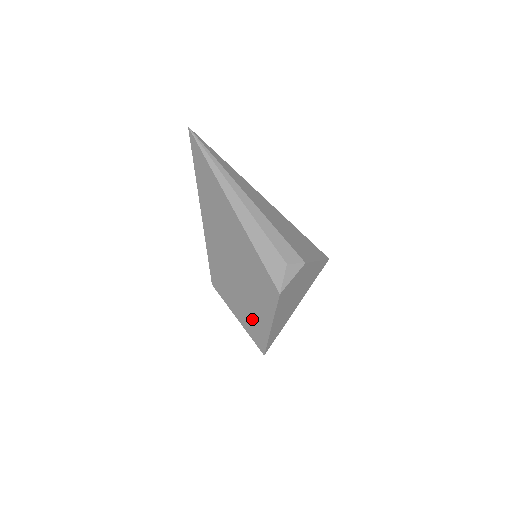
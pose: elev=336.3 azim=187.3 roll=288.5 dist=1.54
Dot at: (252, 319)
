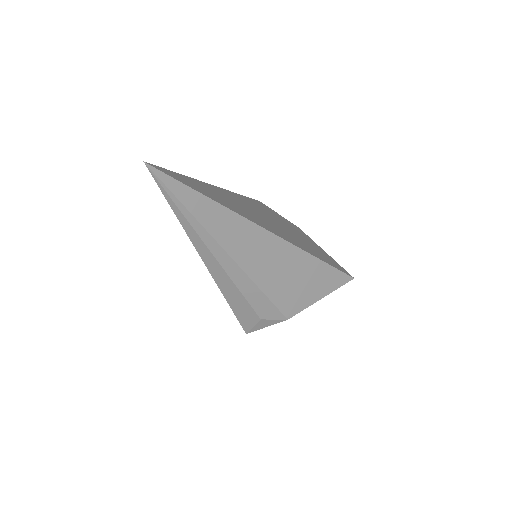
Dot at: occluded
